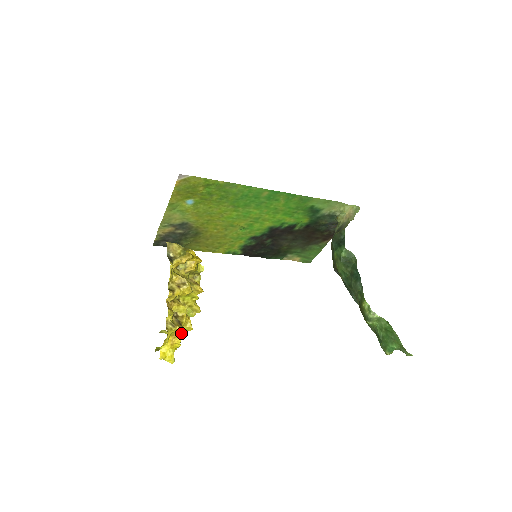
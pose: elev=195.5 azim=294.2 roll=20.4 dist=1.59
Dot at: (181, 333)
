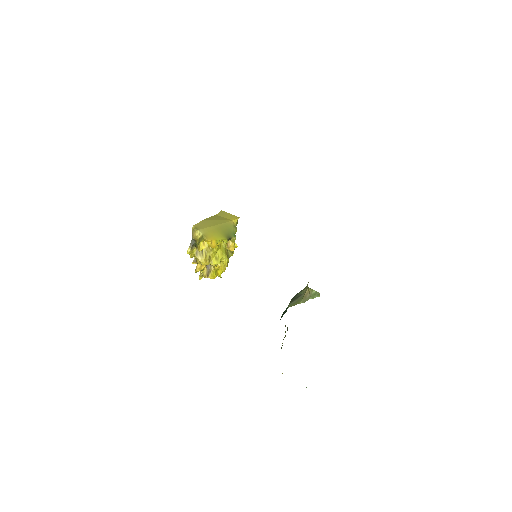
Dot at: (212, 277)
